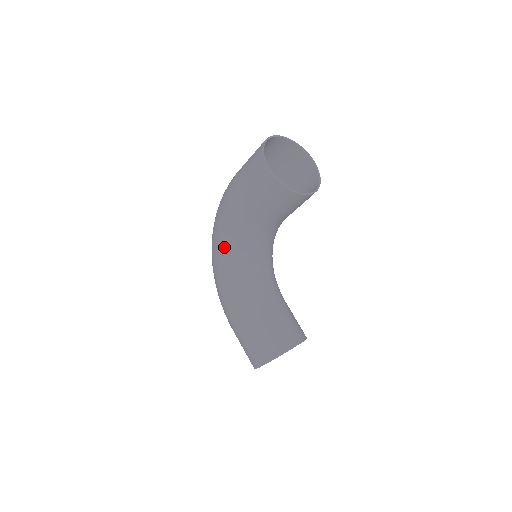
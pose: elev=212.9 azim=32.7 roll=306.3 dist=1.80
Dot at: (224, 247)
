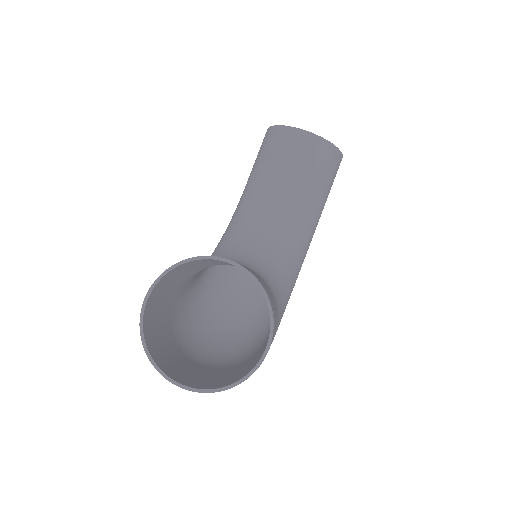
Dot at: occluded
